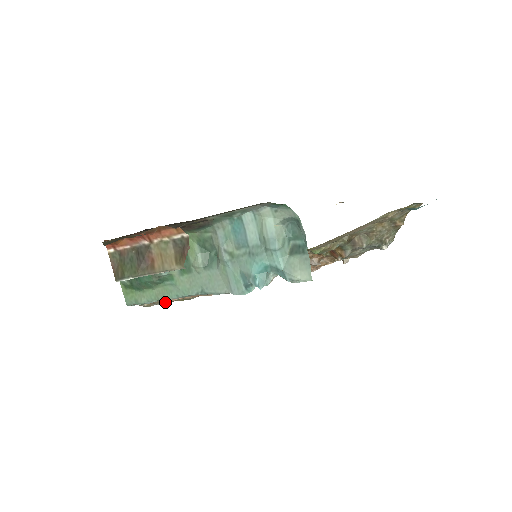
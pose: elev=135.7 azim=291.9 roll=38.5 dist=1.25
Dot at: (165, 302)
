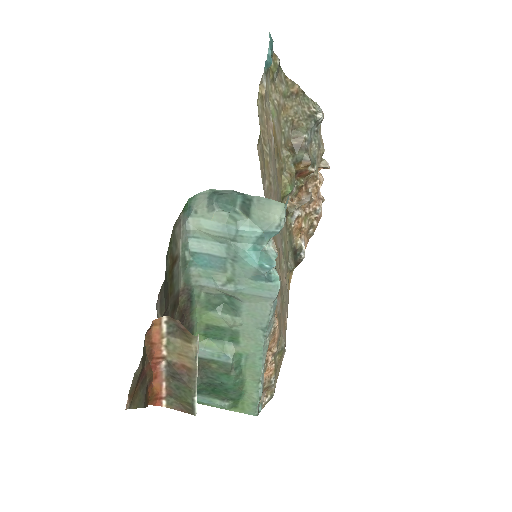
Dot at: (272, 375)
